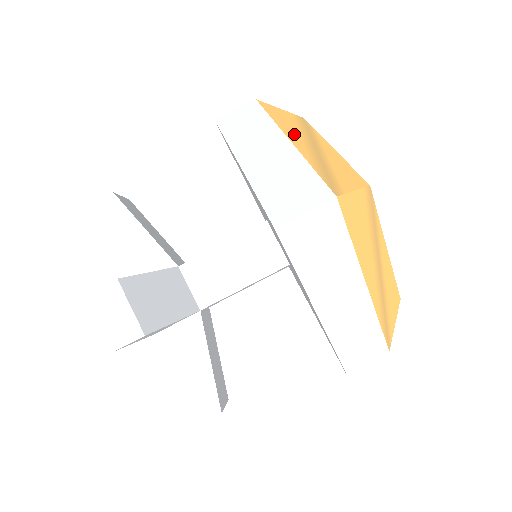
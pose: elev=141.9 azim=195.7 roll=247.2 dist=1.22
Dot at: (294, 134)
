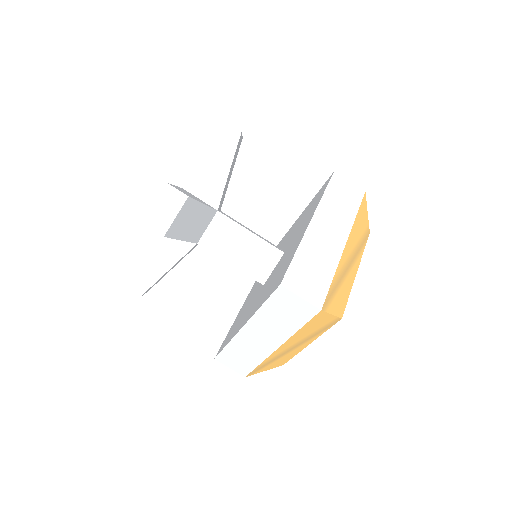
Dot at: (352, 243)
